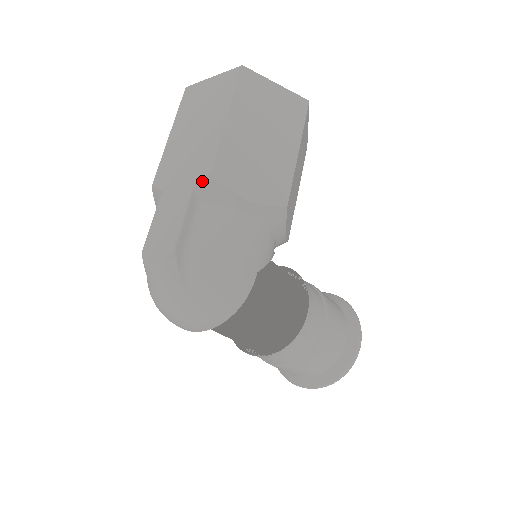
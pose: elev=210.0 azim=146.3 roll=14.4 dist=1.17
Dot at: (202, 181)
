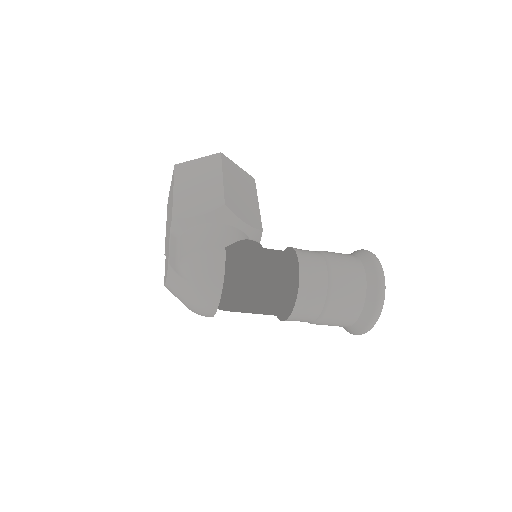
Dot at: (172, 225)
